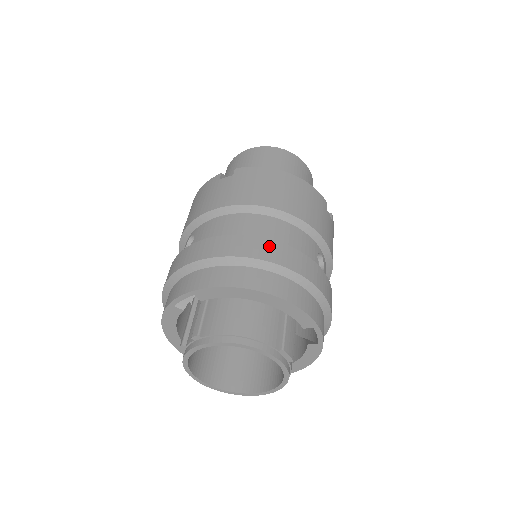
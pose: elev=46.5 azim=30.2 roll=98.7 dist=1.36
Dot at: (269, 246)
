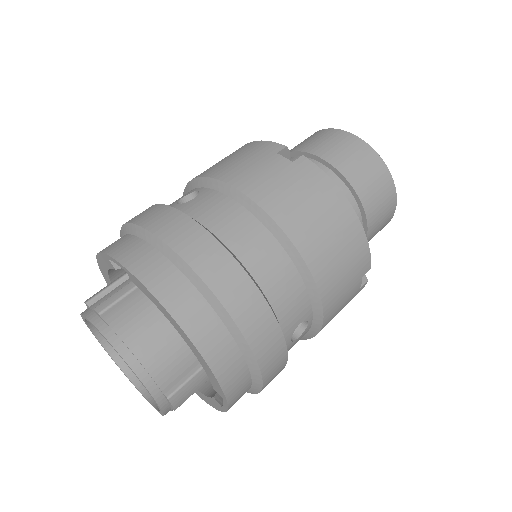
Dot at: (243, 288)
